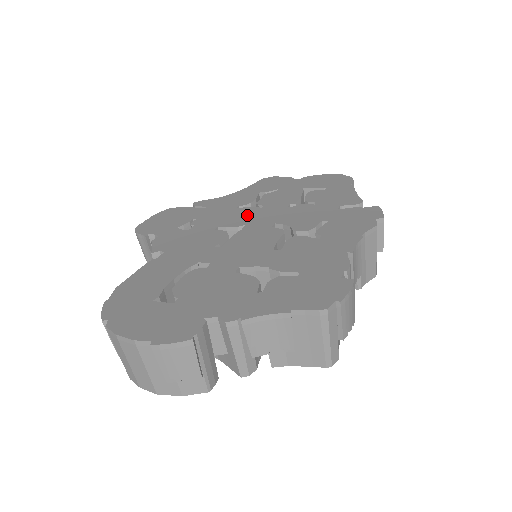
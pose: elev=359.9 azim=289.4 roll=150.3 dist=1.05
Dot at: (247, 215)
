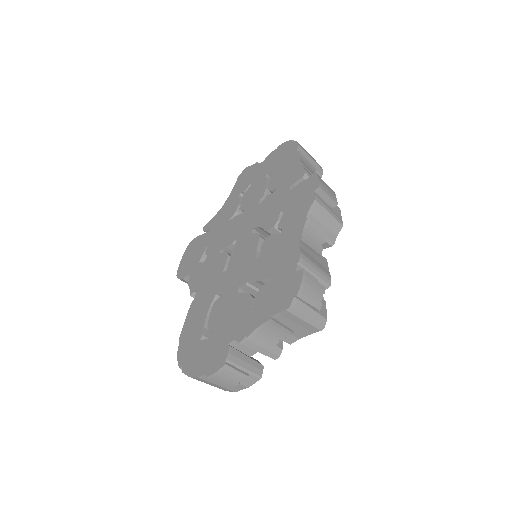
Dot at: (236, 227)
